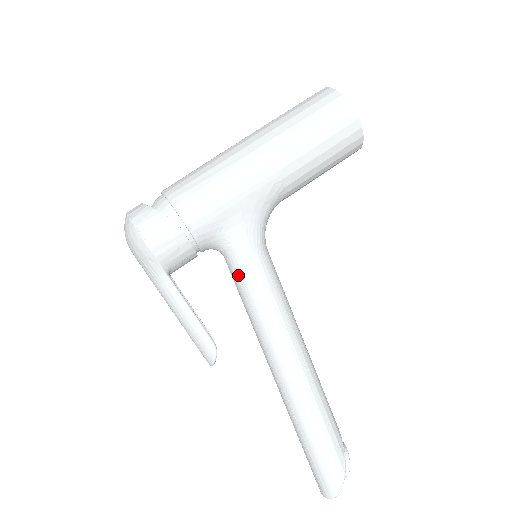
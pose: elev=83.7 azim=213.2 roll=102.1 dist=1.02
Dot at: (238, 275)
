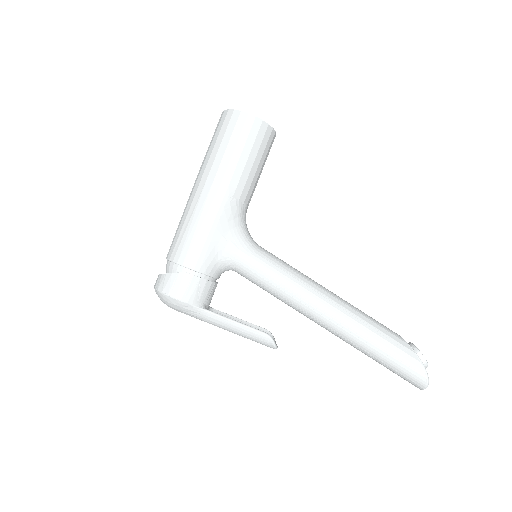
Dot at: (251, 277)
